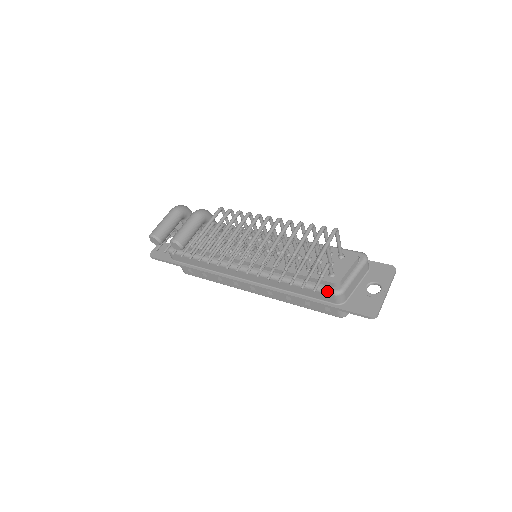
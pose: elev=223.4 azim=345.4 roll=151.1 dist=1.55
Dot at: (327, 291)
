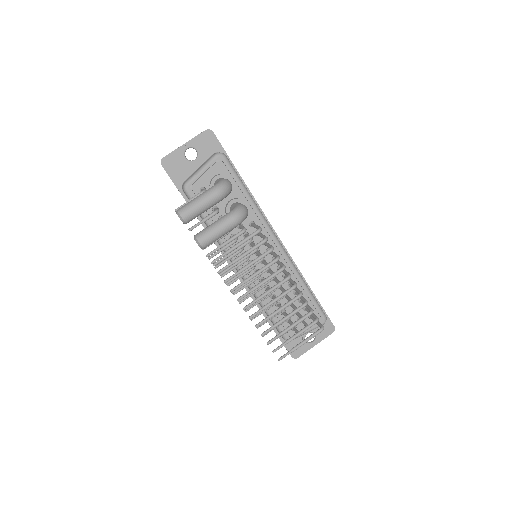
Dot at: occluded
